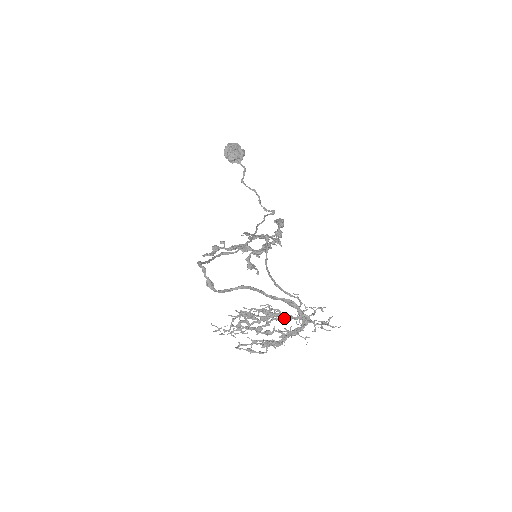
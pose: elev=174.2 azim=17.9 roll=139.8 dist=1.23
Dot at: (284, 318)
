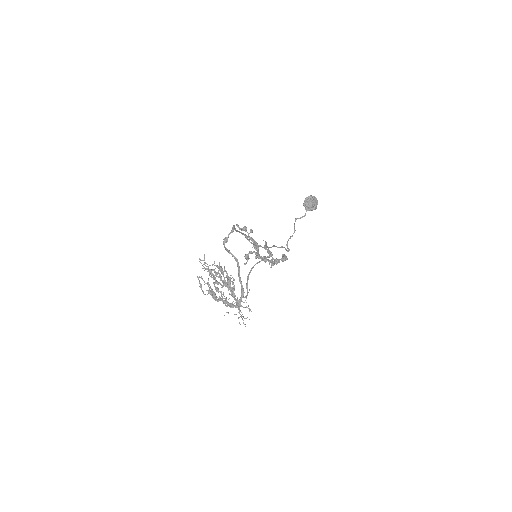
Dot at: (232, 292)
